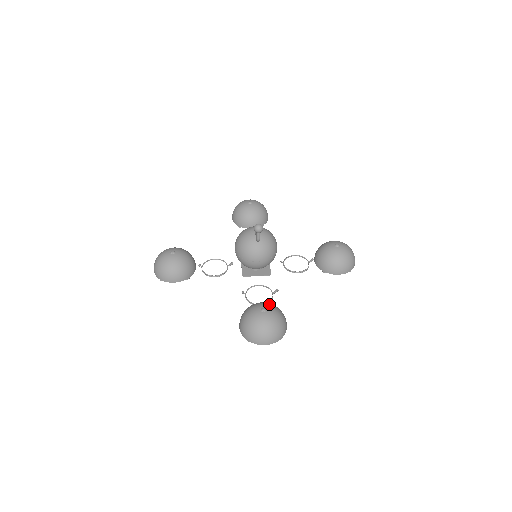
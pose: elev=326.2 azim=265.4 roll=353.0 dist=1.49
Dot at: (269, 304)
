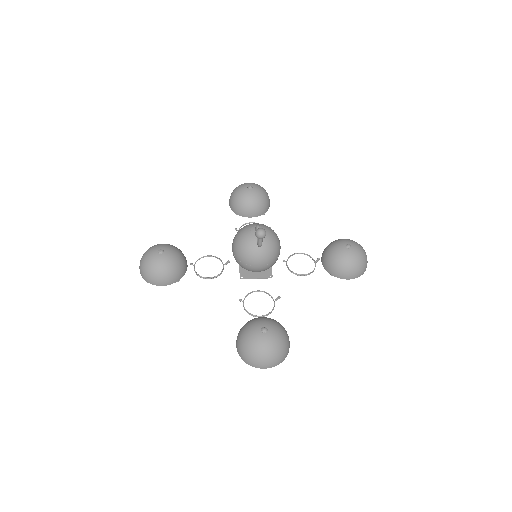
Dot at: (271, 321)
